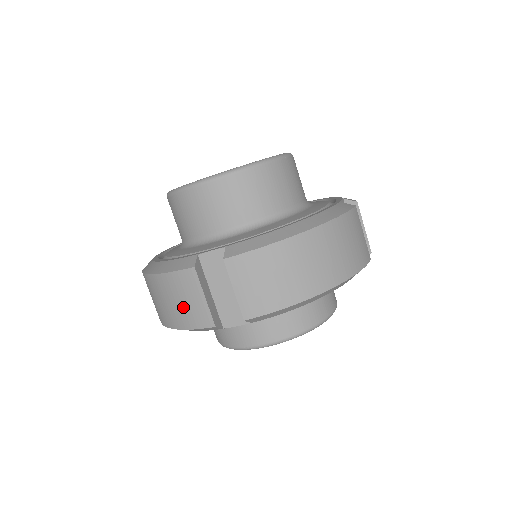
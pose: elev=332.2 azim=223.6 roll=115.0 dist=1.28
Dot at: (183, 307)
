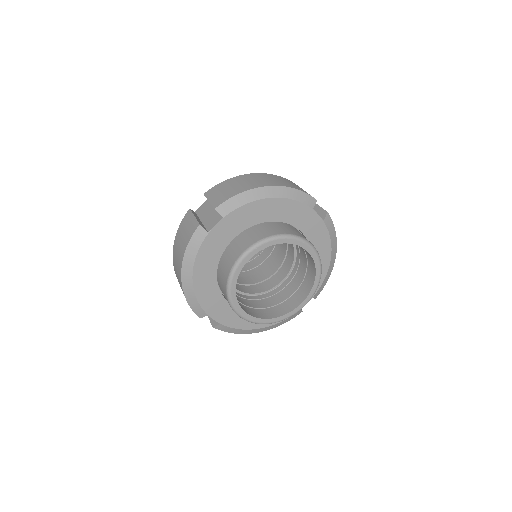
Dot at: (185, 235)
